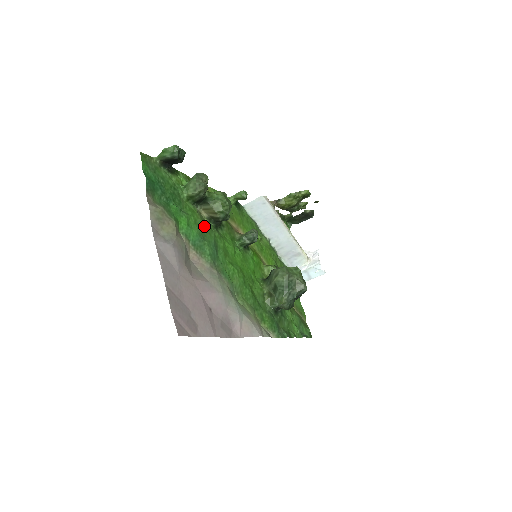
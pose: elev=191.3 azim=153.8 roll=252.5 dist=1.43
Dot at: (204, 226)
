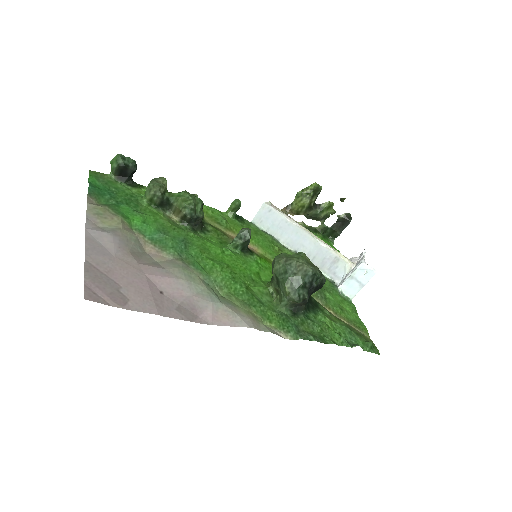
Dot at: (170, 225)
